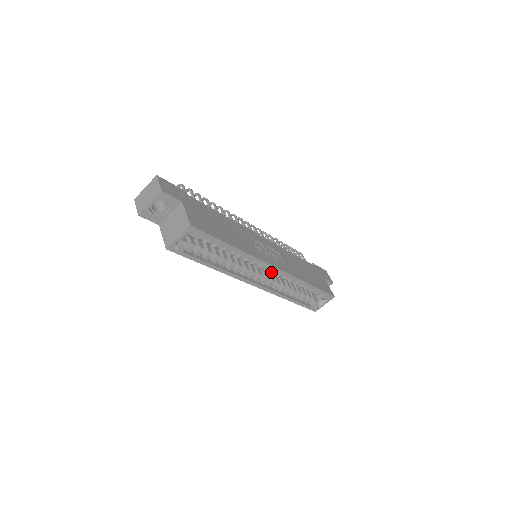
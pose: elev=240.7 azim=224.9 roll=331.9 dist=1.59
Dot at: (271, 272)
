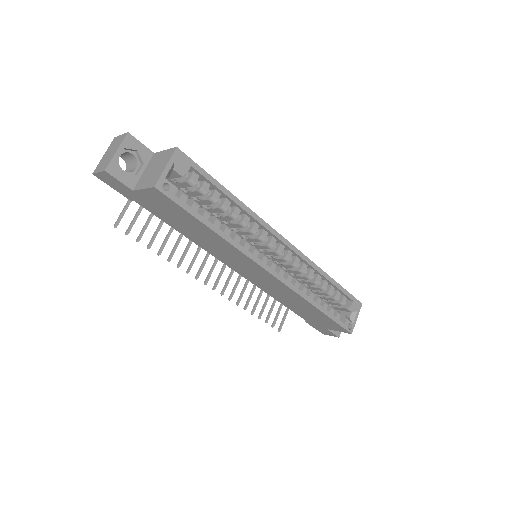
Dot at: (283, 257)
